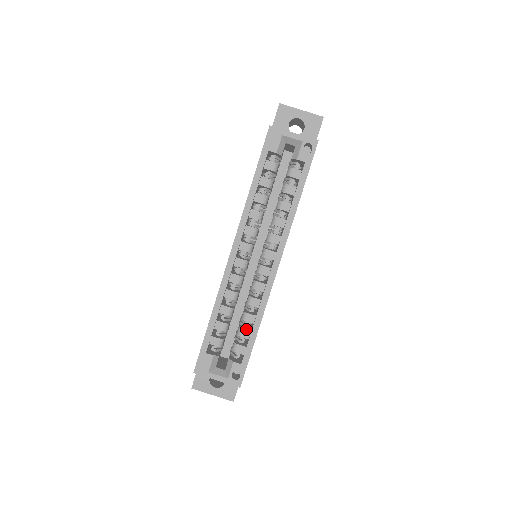
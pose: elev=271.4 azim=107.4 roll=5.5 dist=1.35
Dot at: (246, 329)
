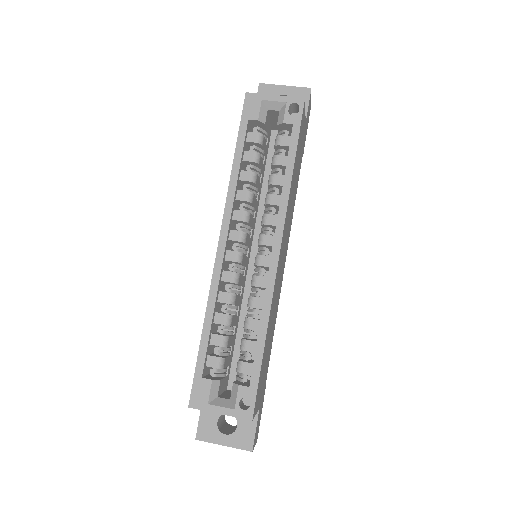
Dot at: (251, 340)
